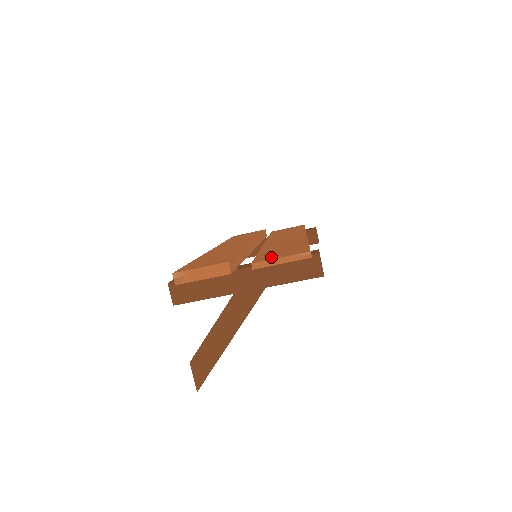
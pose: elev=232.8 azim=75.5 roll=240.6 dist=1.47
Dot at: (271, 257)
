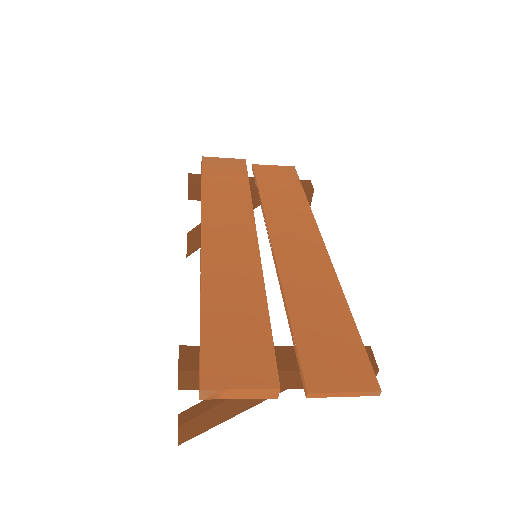
Dot at: (328, 377)
